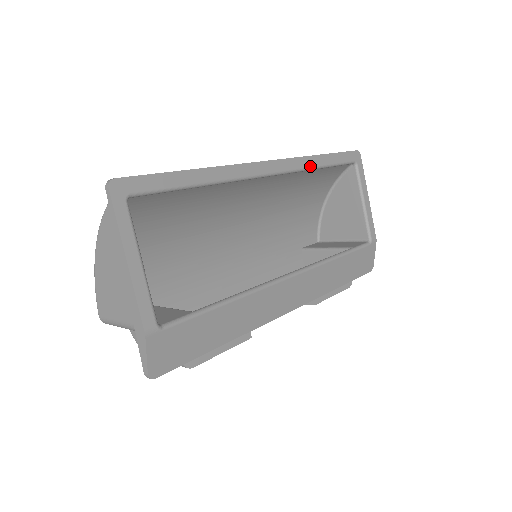
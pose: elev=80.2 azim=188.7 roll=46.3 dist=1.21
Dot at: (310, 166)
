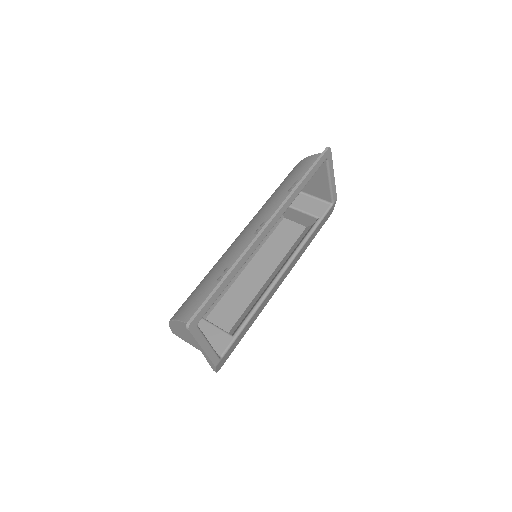
Dot at: (294, 199)
